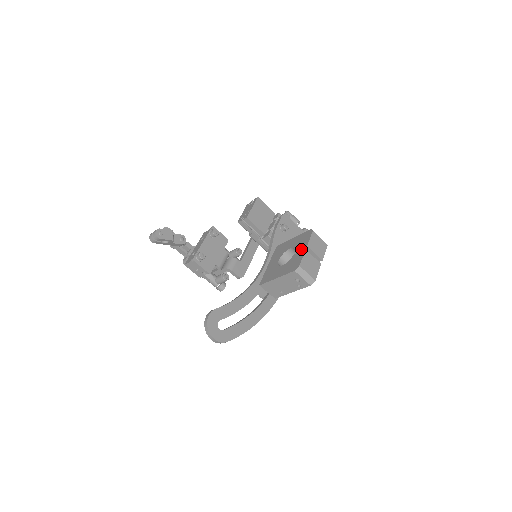
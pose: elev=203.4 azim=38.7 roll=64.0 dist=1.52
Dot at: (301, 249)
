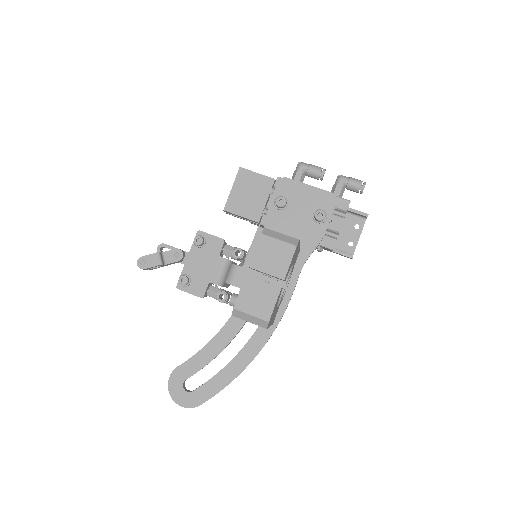
Dot at: (251, 268)
